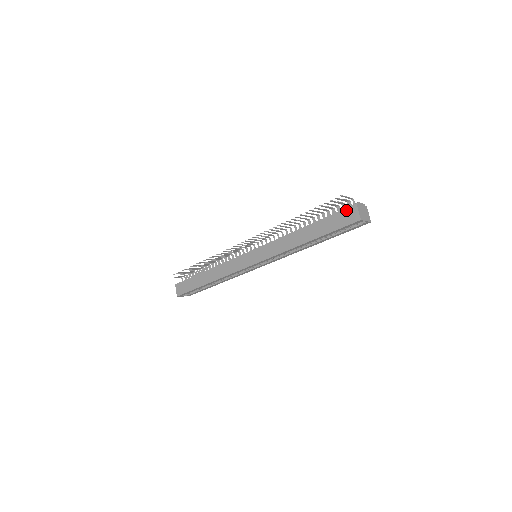
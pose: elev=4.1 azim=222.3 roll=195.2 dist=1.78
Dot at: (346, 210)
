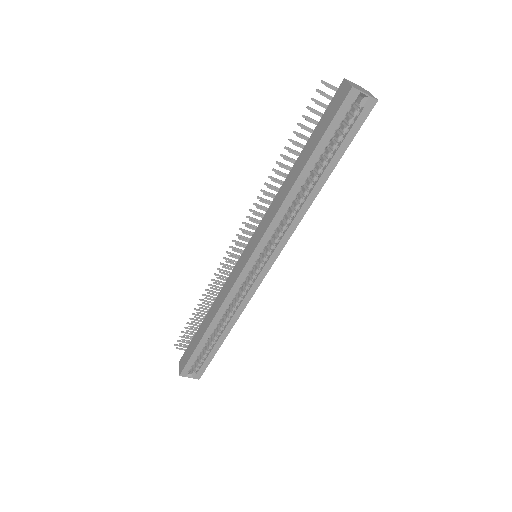
Dot at: (334, 97)
